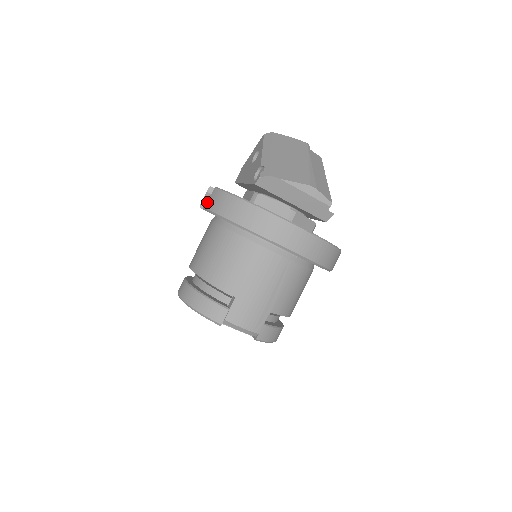
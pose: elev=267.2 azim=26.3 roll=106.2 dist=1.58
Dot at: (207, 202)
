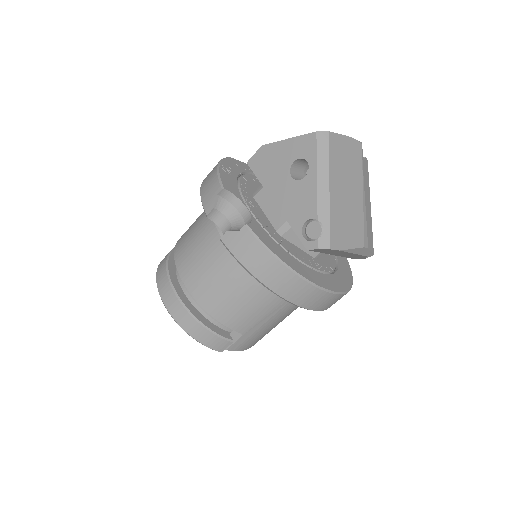
Dot at: (230, 240)
